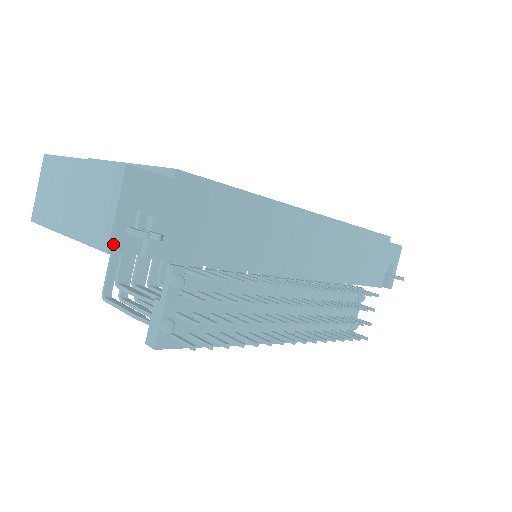
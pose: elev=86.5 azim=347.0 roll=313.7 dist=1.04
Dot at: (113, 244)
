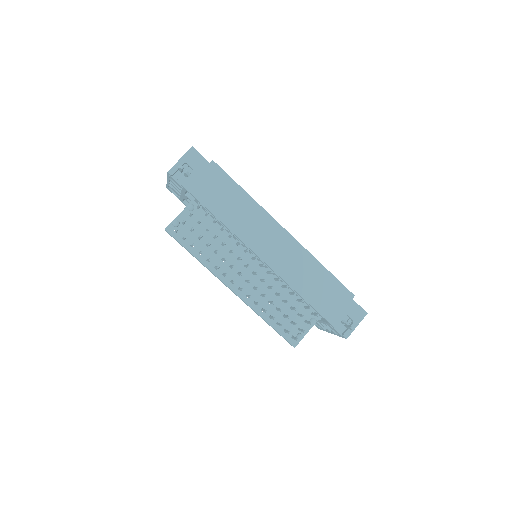
Dot at: (172, 170)
